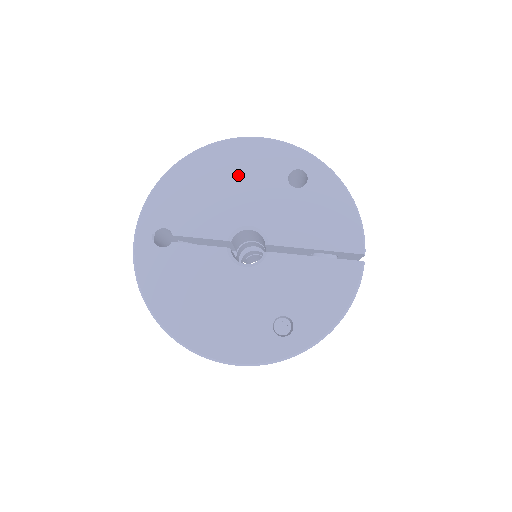
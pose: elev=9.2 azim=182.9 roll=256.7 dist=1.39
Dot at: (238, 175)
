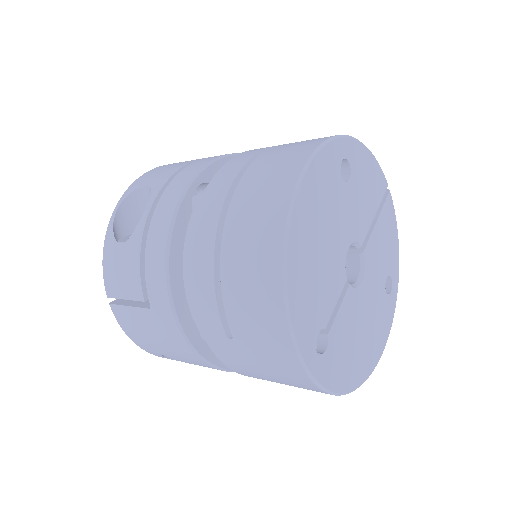
Dot at: (322, 217)
